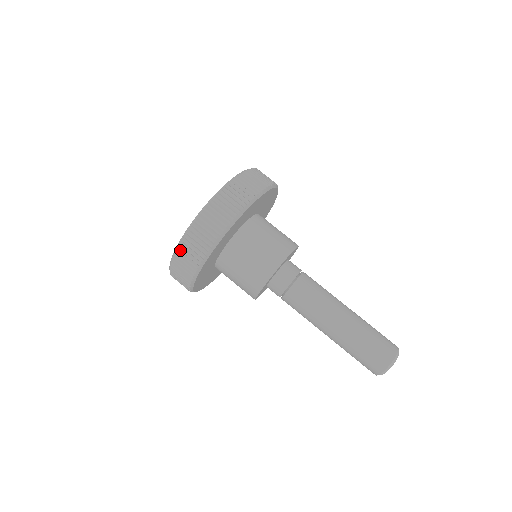
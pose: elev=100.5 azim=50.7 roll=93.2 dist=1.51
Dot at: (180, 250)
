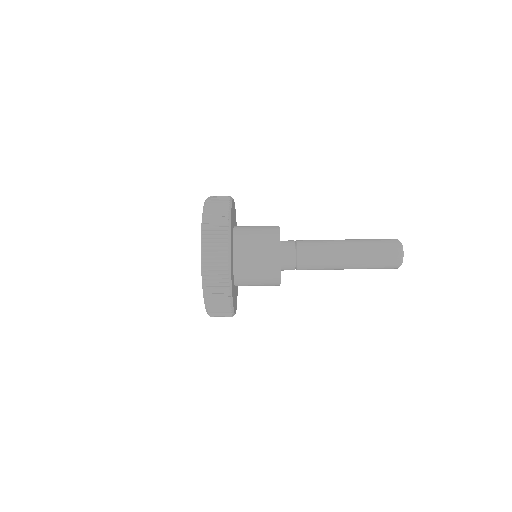
Dot at: occluded
